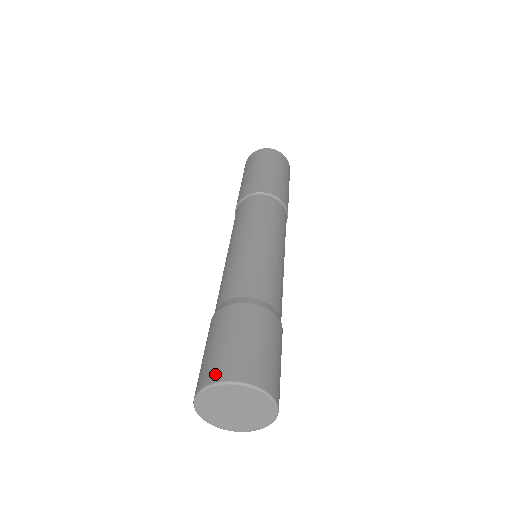
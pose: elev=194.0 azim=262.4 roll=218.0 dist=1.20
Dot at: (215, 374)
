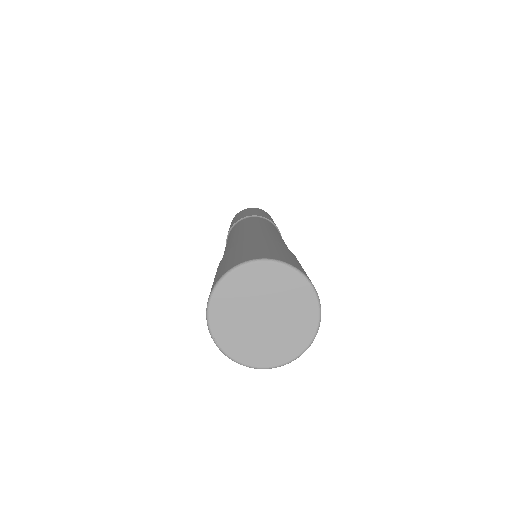
Dot at: (242, 259)
